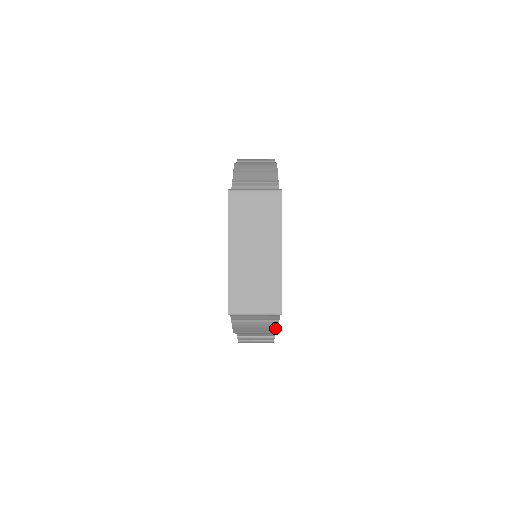
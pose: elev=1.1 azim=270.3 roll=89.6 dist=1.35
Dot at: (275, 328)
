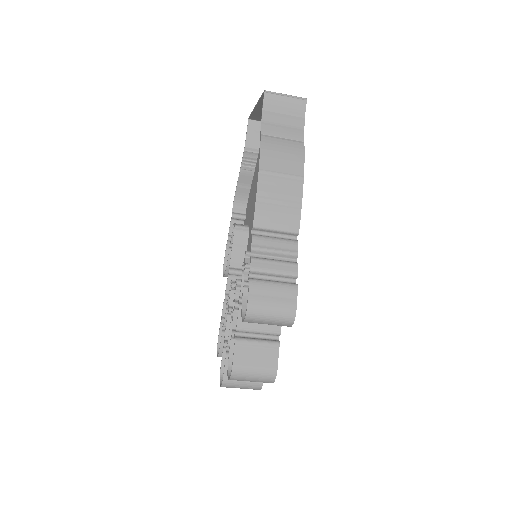
Dot at: (301, 158)
